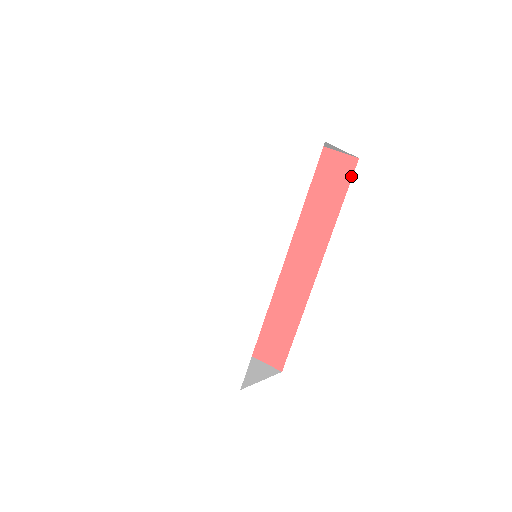
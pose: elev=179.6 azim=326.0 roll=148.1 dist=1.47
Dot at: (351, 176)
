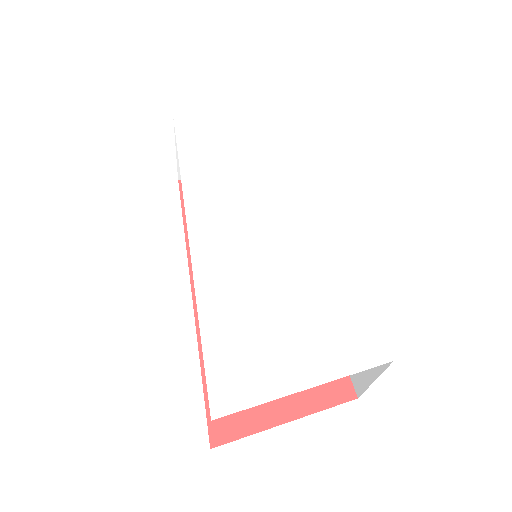
Dot at: occluded
